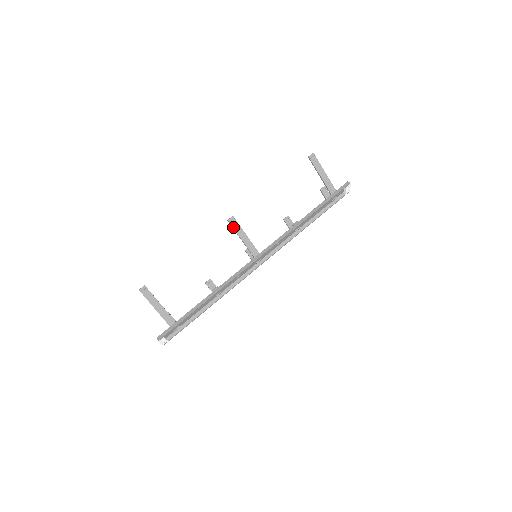
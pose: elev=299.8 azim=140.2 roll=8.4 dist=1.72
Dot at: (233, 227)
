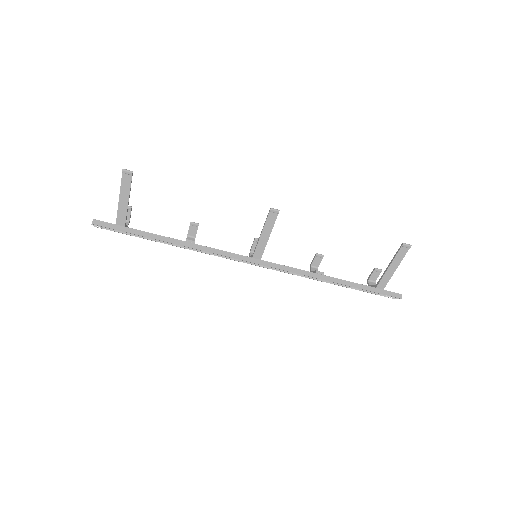
Dot at: (268, 218)
